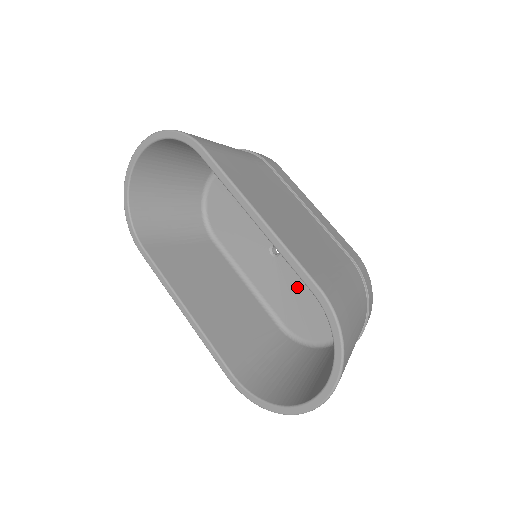
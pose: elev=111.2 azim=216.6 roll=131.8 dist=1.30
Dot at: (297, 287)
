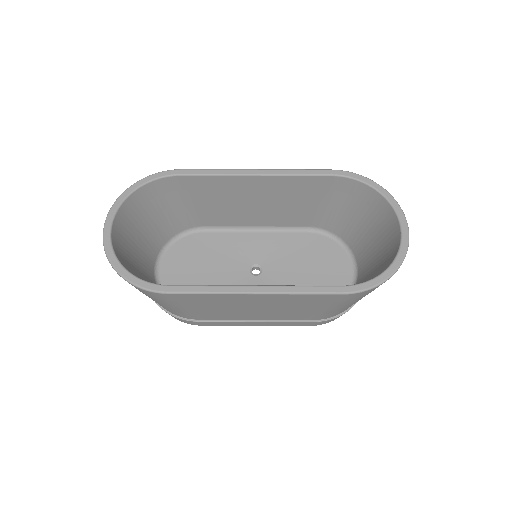
Dot at: (295, 275)
